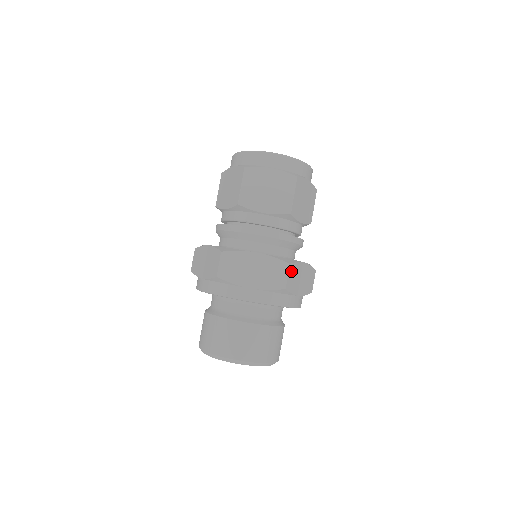
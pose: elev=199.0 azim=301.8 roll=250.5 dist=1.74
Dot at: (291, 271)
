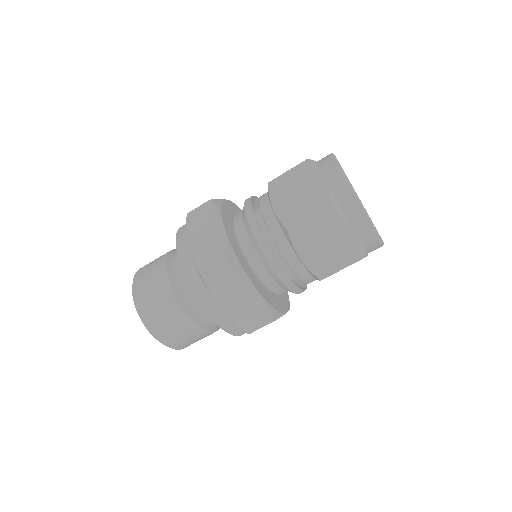
Dot at: occluded
